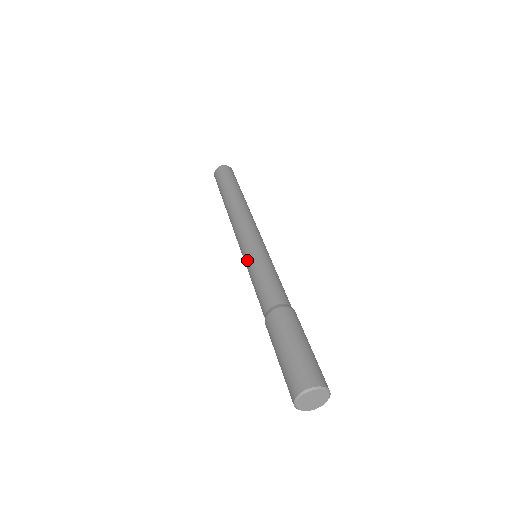
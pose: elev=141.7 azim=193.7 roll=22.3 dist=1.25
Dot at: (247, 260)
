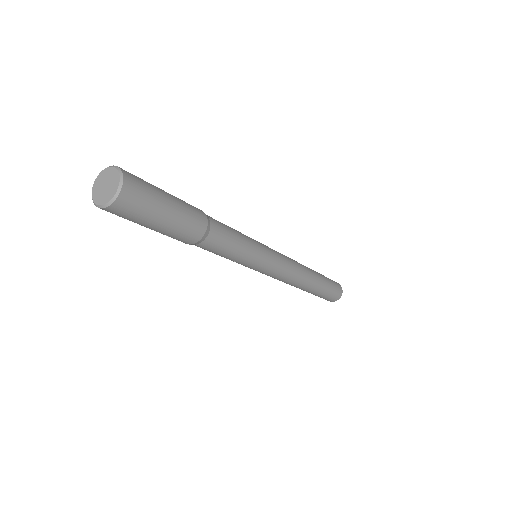
Dot at: occluded
